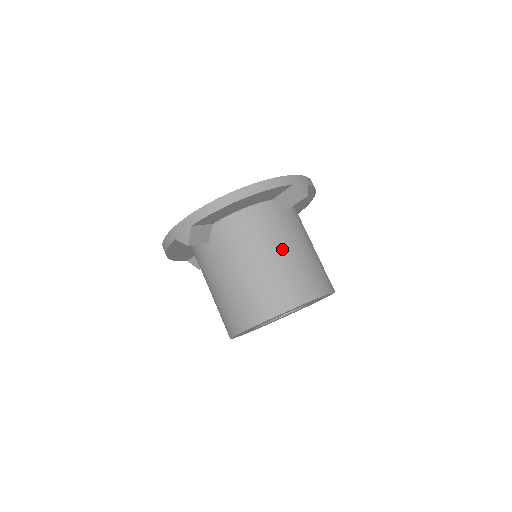
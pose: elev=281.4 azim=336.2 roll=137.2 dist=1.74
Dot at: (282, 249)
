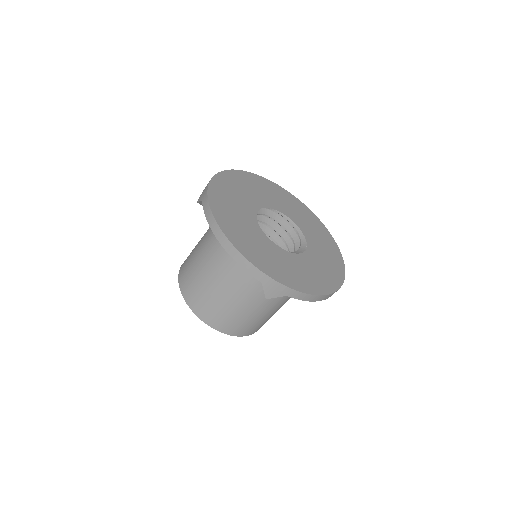
Dot at: (224, 285)
